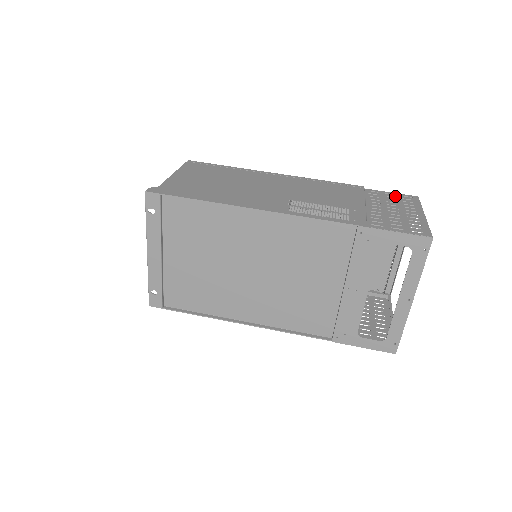
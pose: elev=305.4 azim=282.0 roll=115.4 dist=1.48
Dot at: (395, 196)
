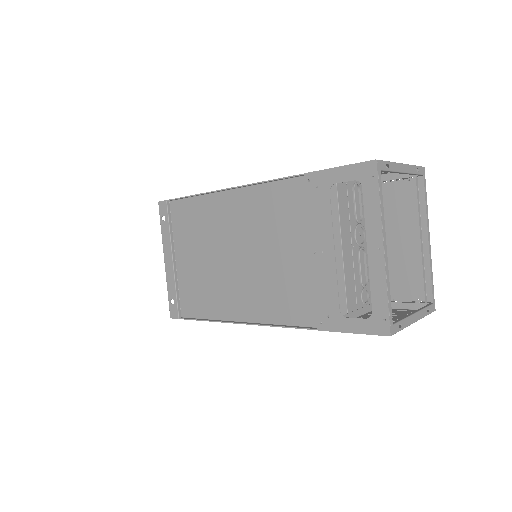
Dot at: occluded
